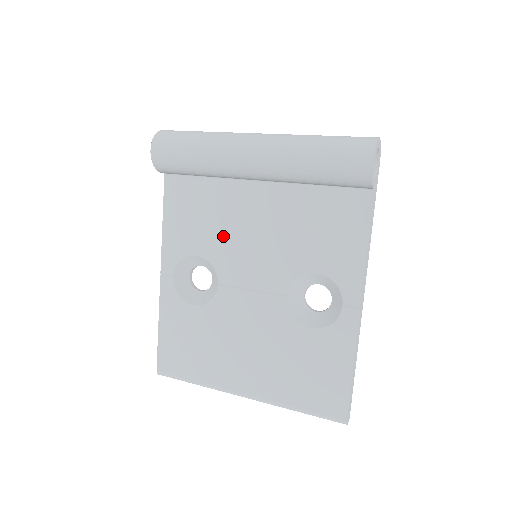
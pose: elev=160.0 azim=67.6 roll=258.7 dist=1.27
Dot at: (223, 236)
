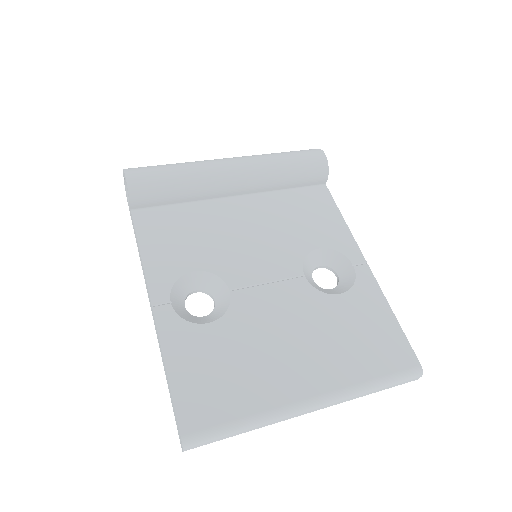
Dot at: (217, 245)
